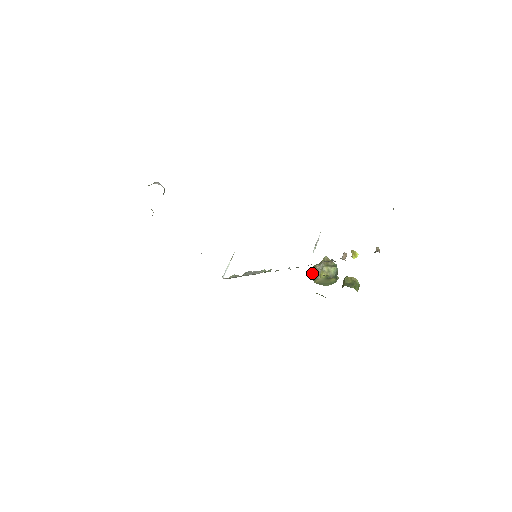
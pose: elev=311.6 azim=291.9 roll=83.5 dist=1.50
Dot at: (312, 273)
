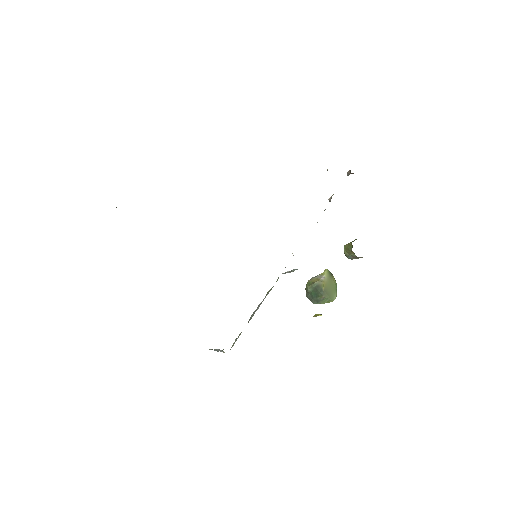
Dot at: (312, 285)
